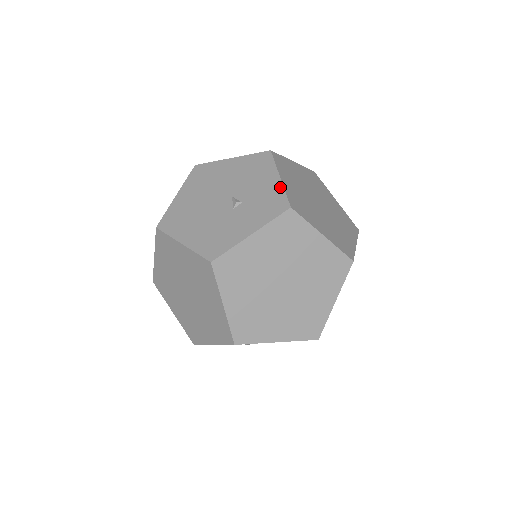
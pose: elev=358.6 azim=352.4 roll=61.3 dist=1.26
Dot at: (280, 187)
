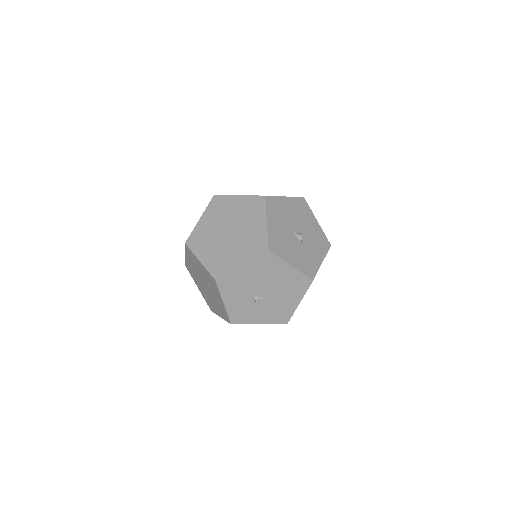
Dot at: occluded
